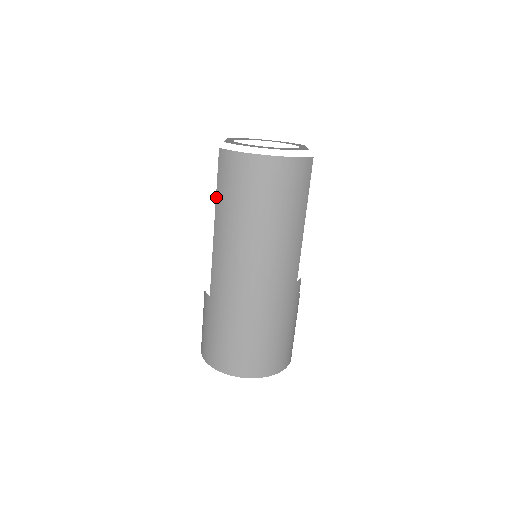
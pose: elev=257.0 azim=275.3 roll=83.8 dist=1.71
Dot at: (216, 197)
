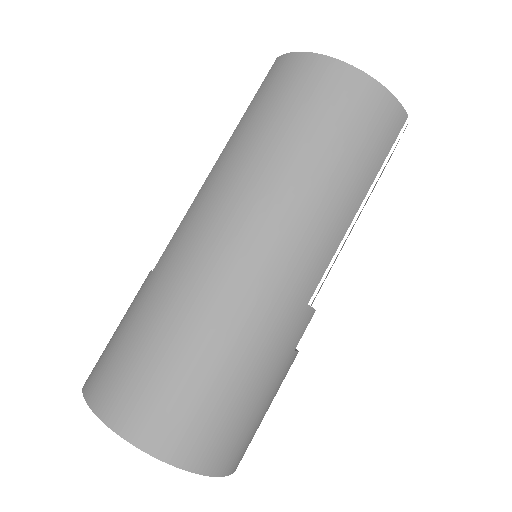
Dot at: (240, 120)
